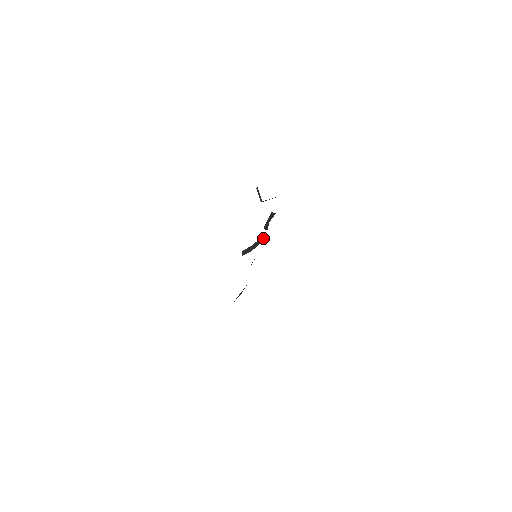
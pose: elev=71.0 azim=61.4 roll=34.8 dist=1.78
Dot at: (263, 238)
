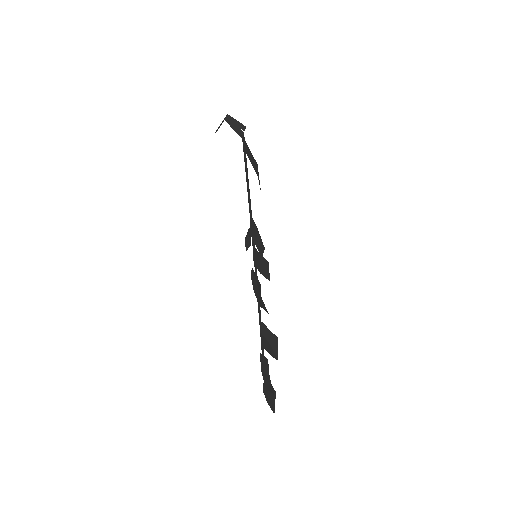
Dot at: occluded
